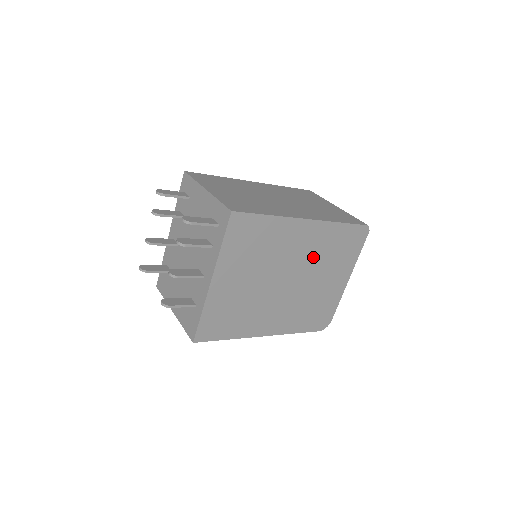
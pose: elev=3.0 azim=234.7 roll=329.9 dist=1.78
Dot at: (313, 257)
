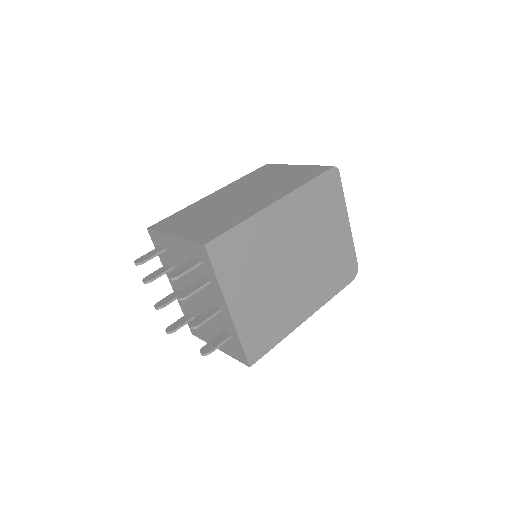
Dot at: (304, 227)
